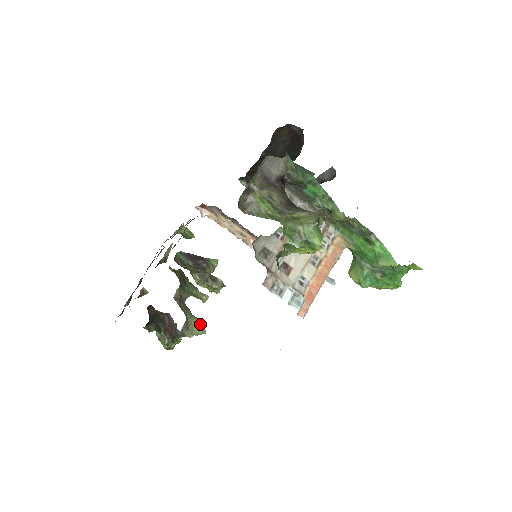
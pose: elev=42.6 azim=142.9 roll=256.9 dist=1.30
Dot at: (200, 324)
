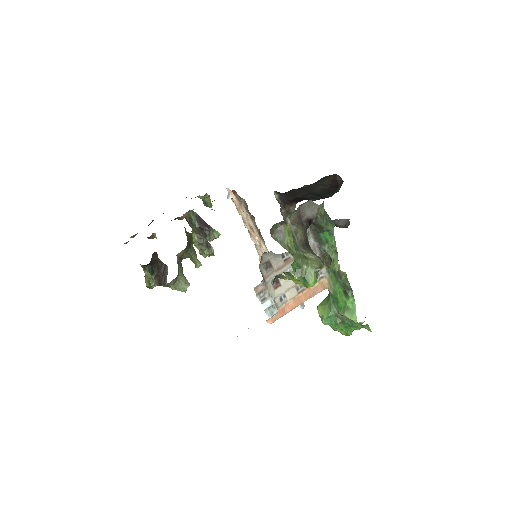
Dot at: (185, 283)
